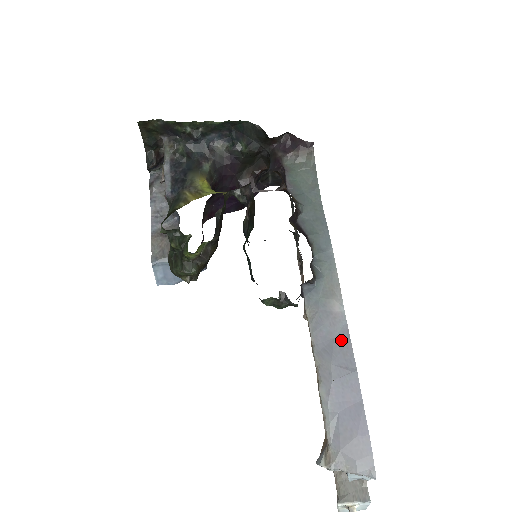
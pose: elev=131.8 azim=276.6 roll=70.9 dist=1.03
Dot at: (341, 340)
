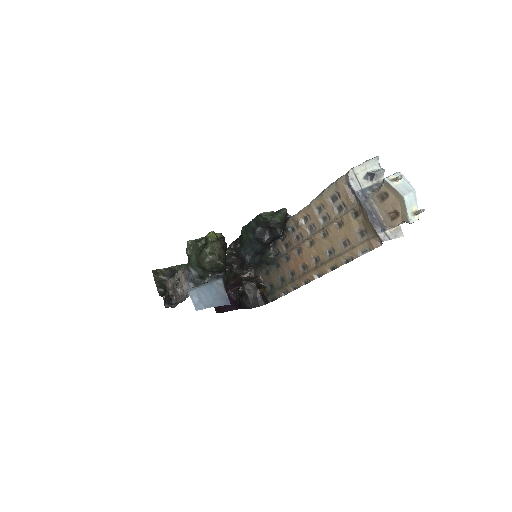
Dot at: occluded
